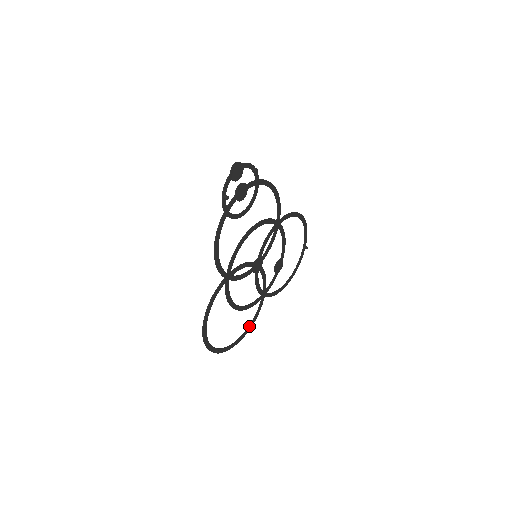
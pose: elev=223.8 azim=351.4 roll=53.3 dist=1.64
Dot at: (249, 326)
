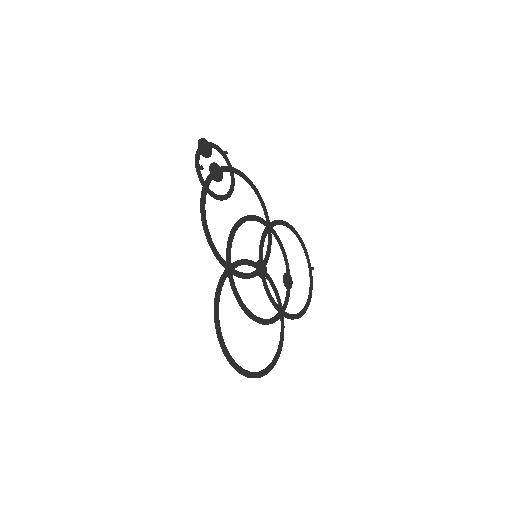
Dot at: (277, 351)
